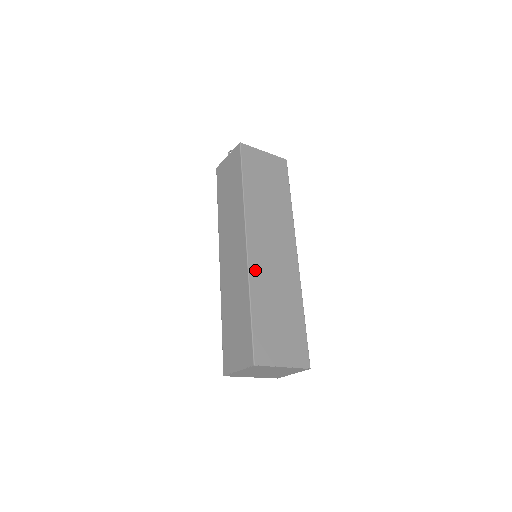
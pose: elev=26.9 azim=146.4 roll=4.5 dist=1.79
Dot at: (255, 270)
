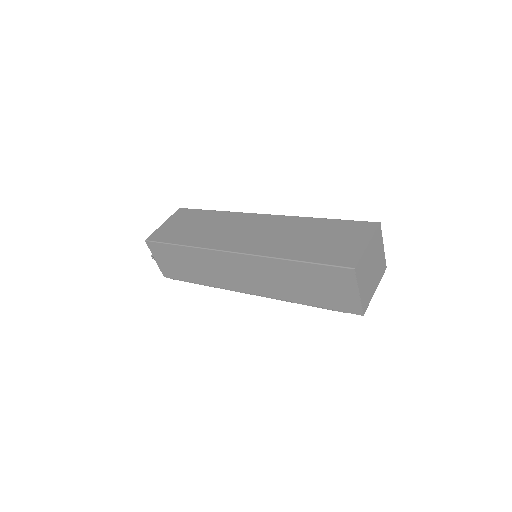
Dot at: (263, 250)
